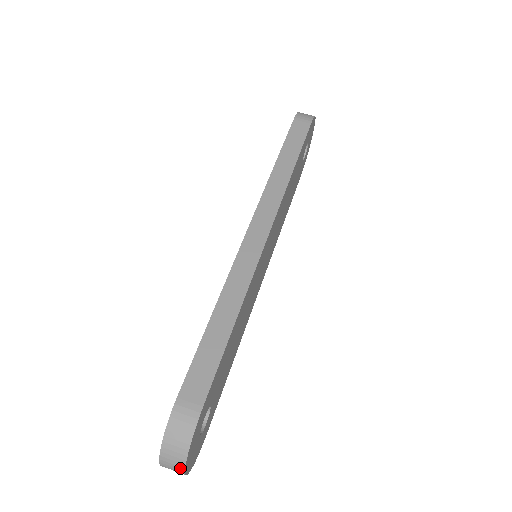
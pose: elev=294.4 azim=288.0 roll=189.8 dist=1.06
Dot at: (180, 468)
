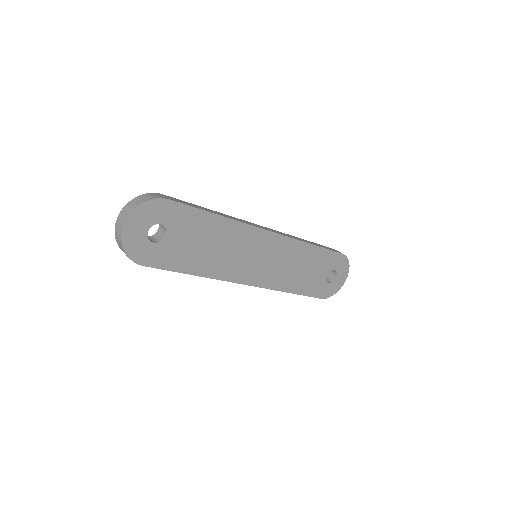
Dot at: (127, 215)
